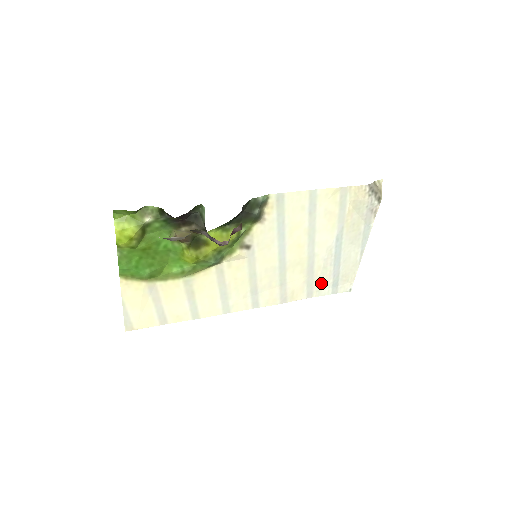
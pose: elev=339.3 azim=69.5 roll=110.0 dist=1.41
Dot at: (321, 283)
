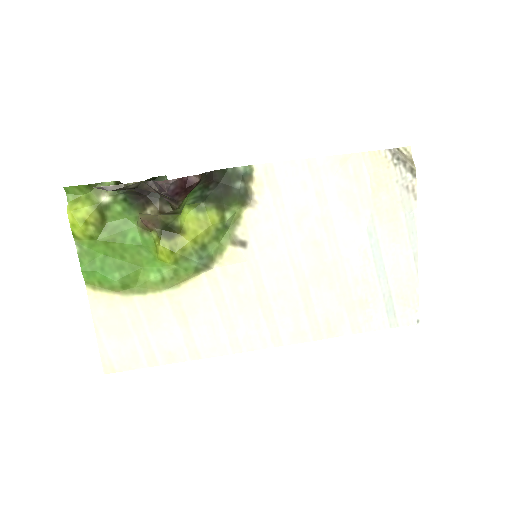
Dot at: (367, 308)
